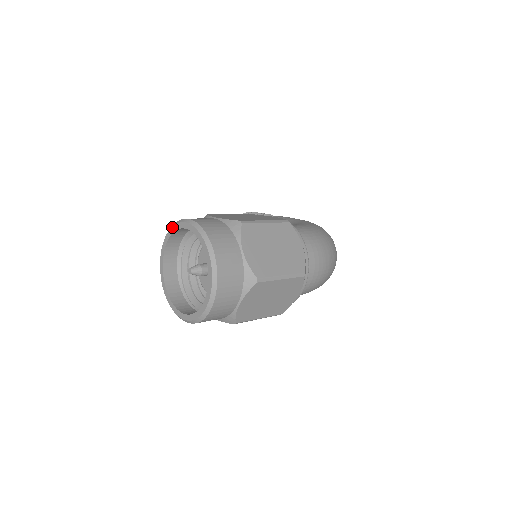
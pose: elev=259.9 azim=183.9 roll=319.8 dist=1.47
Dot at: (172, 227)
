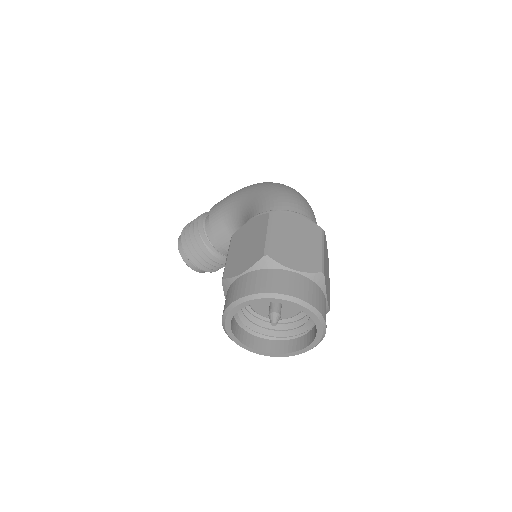
Dot at: (226, 318)
